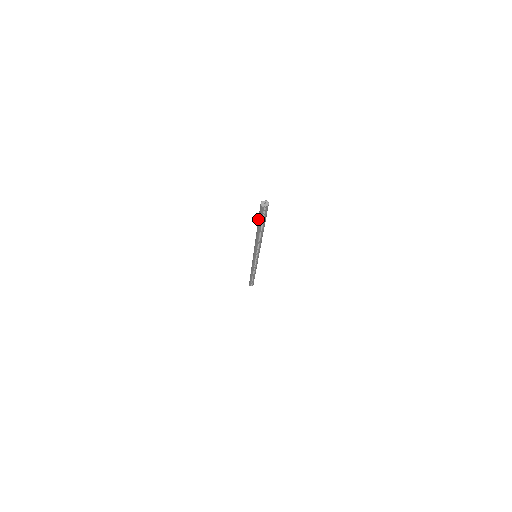
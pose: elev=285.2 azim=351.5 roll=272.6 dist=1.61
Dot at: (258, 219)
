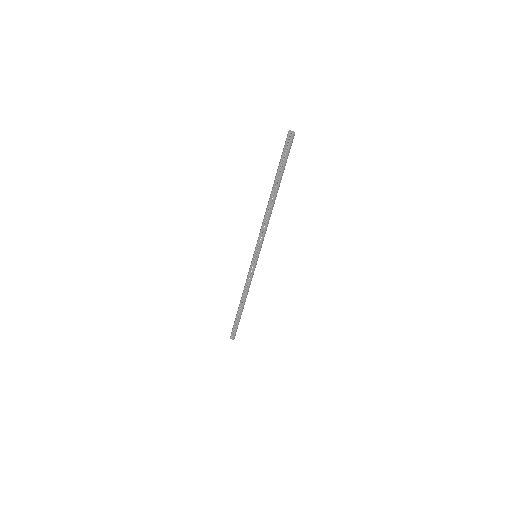
Dot at: (279, 164)
